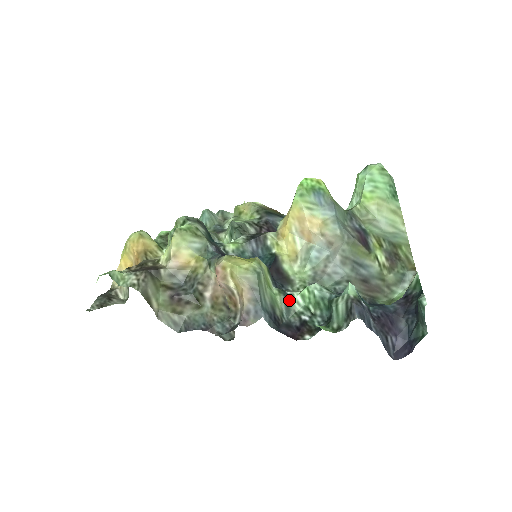
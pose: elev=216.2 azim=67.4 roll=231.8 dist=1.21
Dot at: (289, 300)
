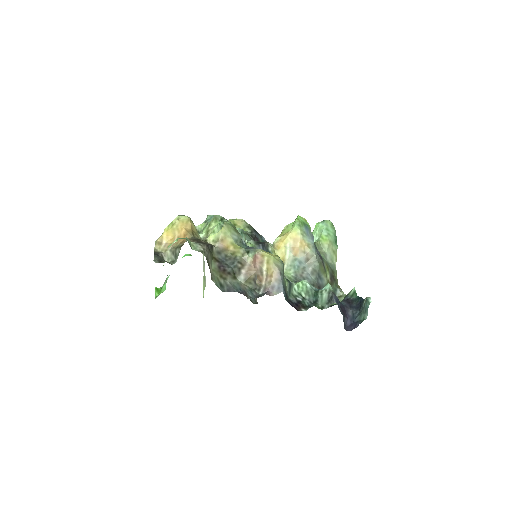
Dot at: (291, 286)
